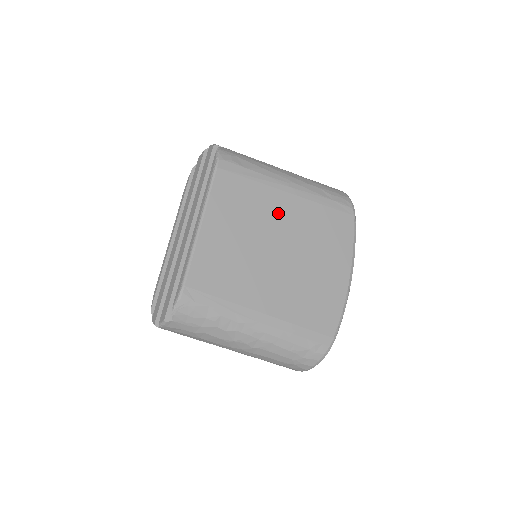
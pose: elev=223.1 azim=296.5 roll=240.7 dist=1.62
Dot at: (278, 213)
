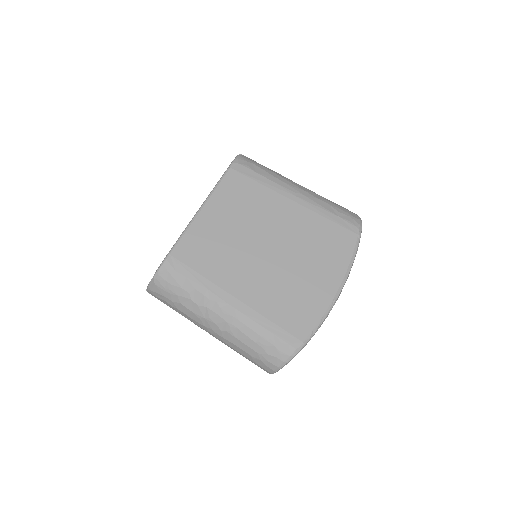
Dot at: (277, 215)
